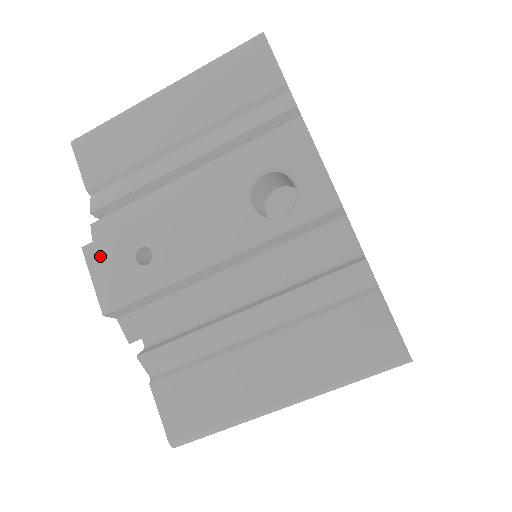
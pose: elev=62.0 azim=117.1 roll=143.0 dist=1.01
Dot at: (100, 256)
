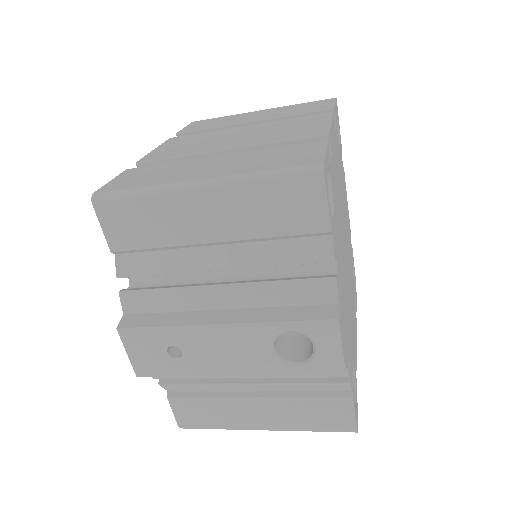
Dot at: (134, 340)
